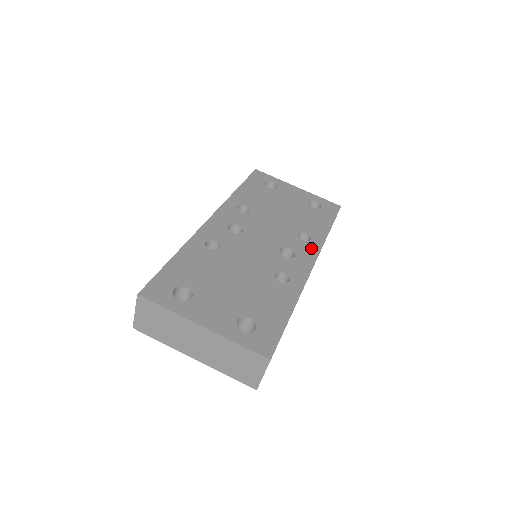
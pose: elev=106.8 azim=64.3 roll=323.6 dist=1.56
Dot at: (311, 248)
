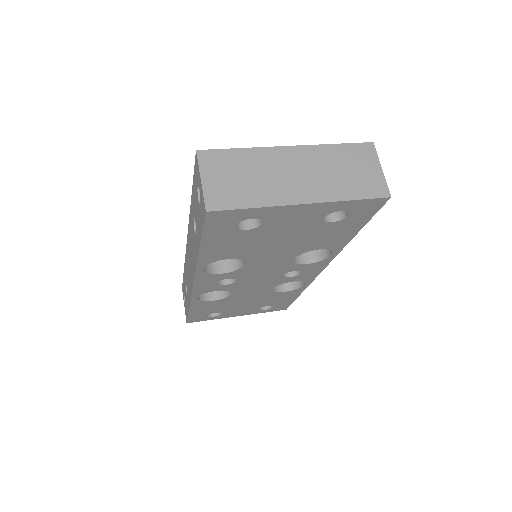
Dot at: occluded
